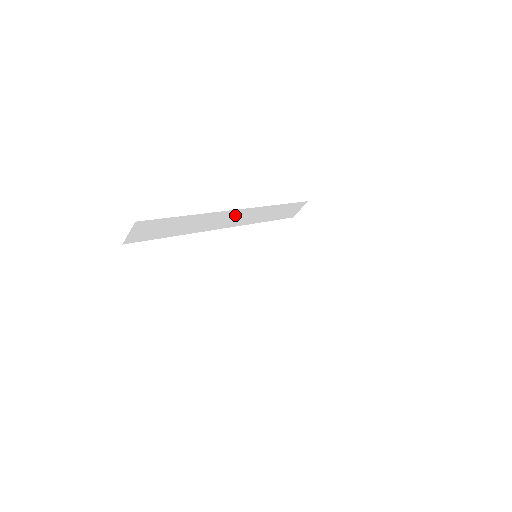
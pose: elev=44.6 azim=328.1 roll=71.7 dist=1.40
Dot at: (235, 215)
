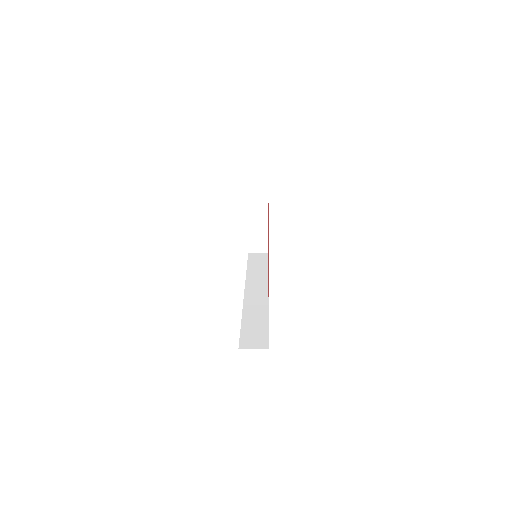
Dot at: occluded
